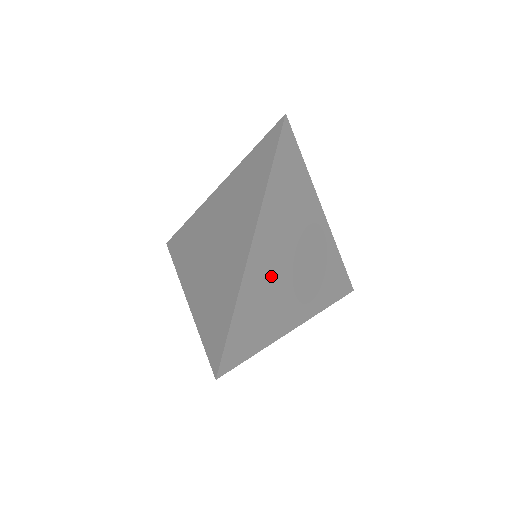
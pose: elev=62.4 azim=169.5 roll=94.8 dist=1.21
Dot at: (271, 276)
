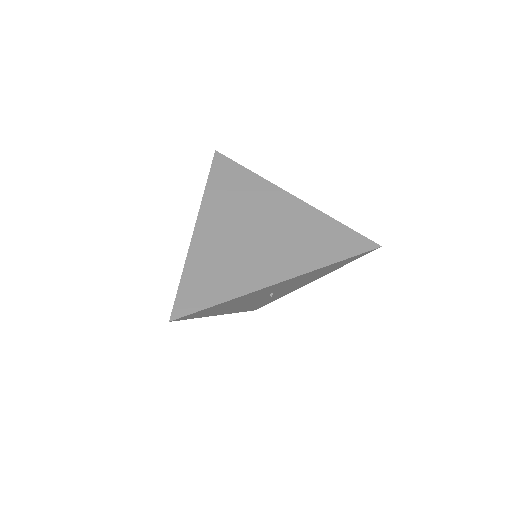
Dot at: (226, 245)
